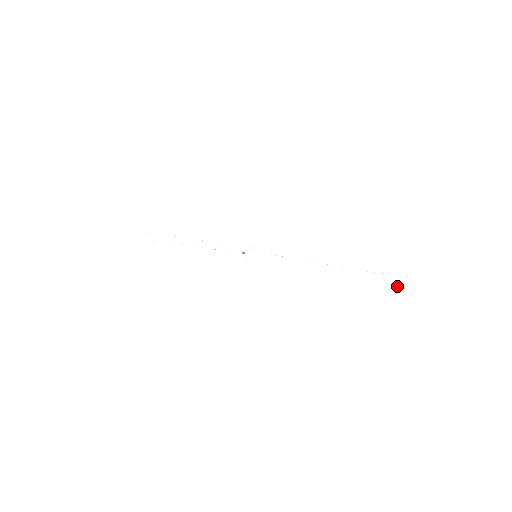
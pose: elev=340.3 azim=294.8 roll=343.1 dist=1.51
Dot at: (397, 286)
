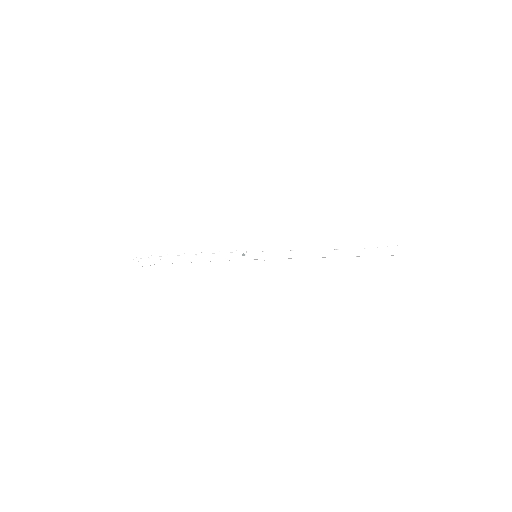
Dot at: (393, 255)
